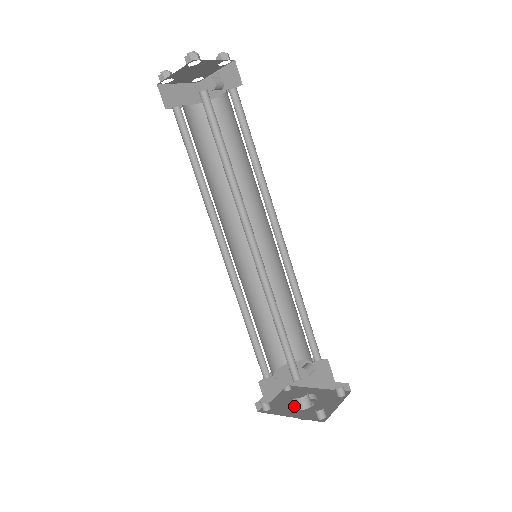
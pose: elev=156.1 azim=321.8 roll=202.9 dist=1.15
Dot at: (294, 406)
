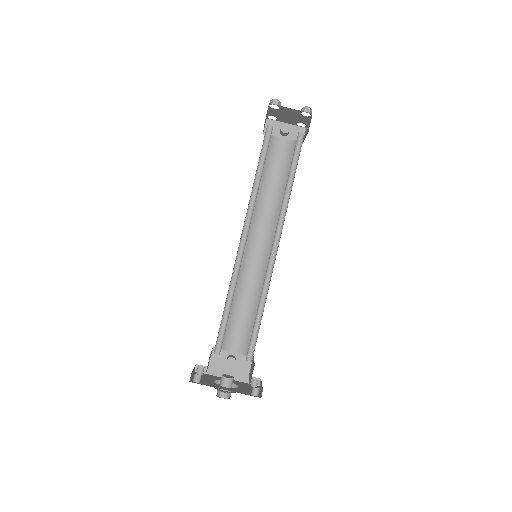
Dot at: occluded
